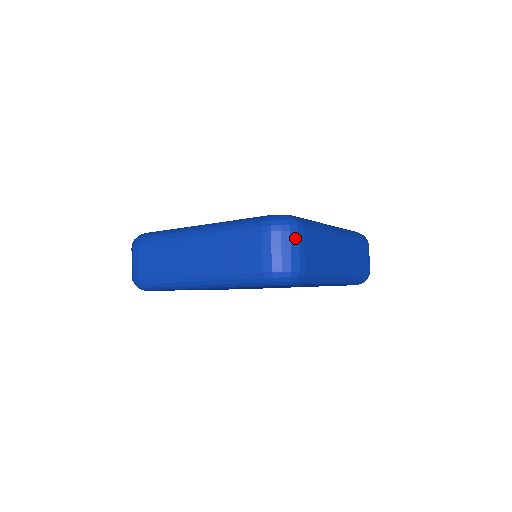
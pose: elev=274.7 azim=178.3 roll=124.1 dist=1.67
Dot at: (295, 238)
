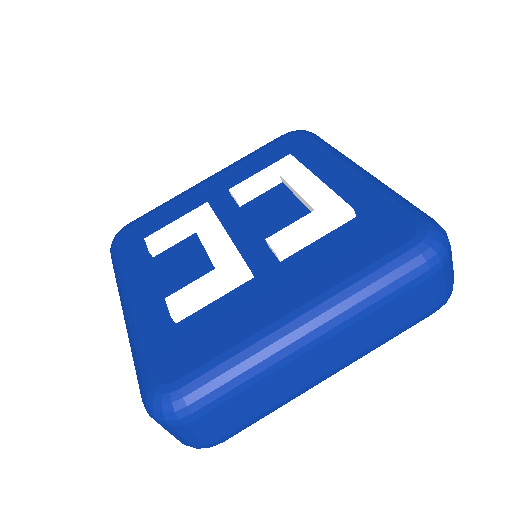
Dot at: (182, 430)
